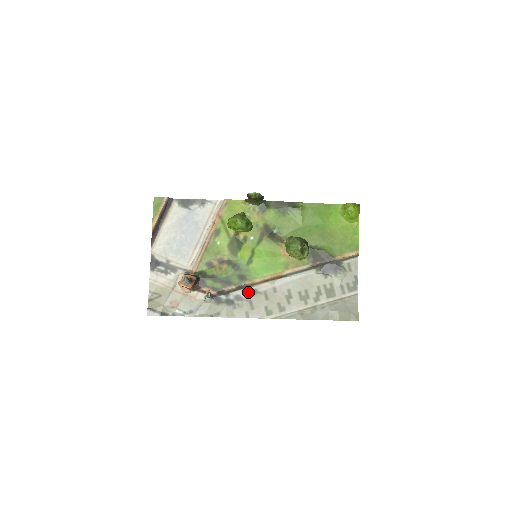
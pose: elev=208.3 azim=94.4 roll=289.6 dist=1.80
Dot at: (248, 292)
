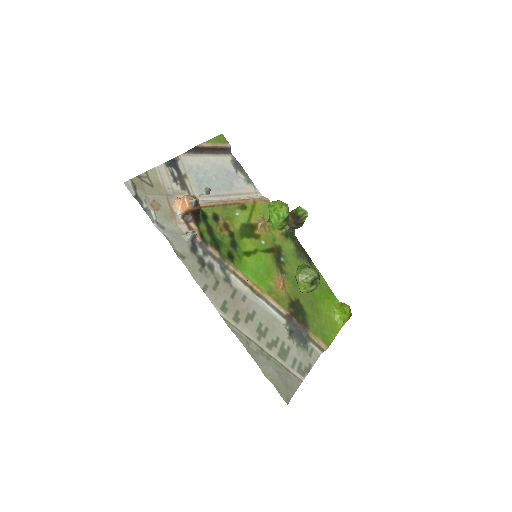
Dot at: (223, 273)
